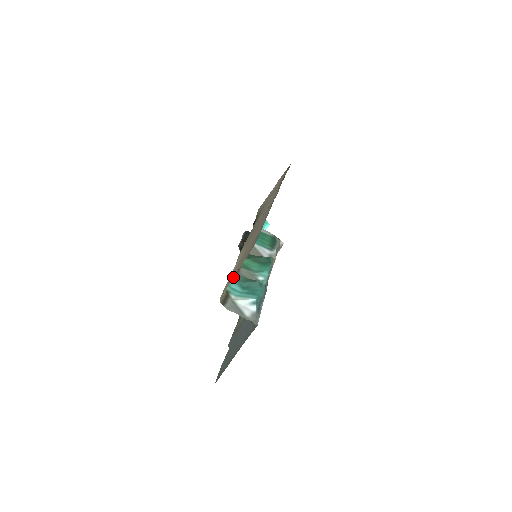
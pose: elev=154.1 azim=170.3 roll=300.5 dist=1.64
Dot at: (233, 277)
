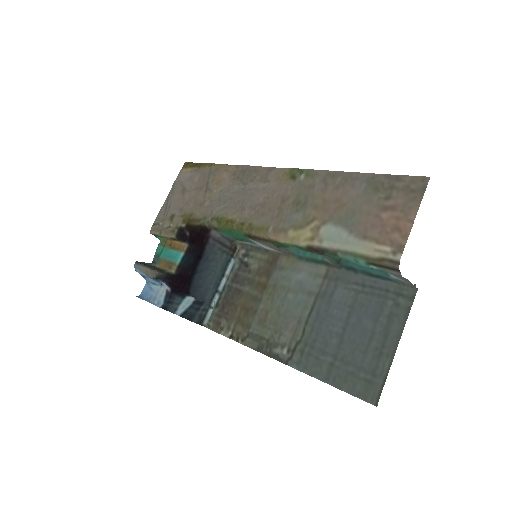
Dot at: (409, 227)
